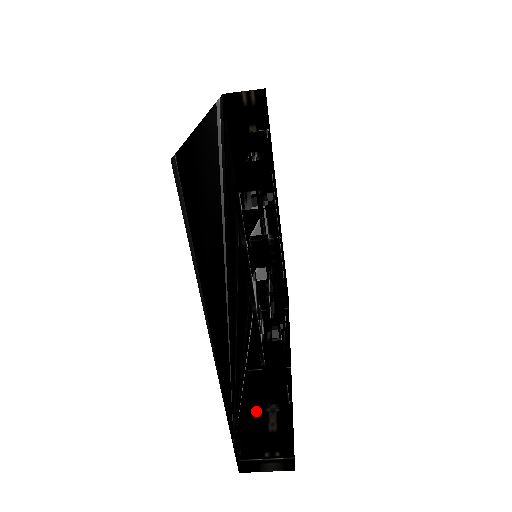
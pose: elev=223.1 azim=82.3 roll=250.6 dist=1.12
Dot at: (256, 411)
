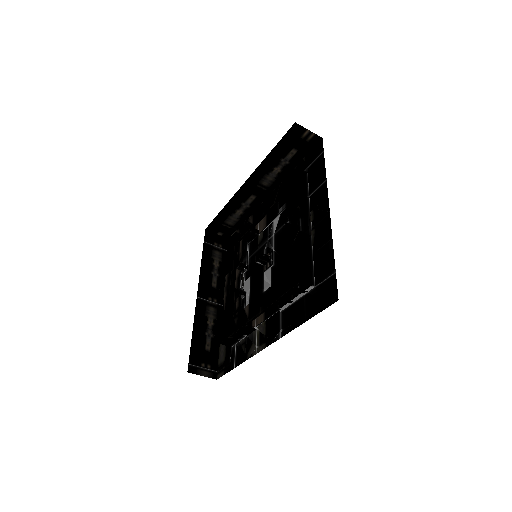
Dot at: (200, 332)
